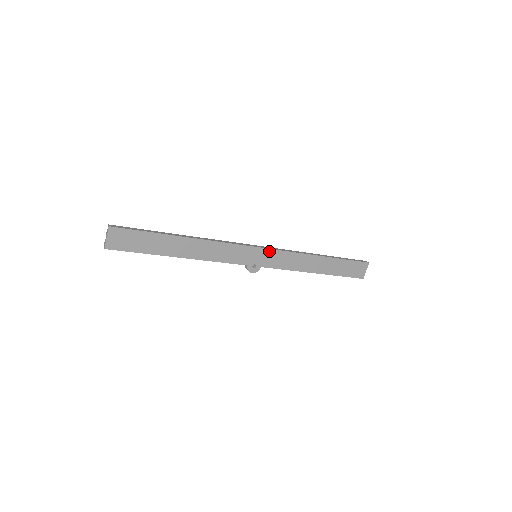
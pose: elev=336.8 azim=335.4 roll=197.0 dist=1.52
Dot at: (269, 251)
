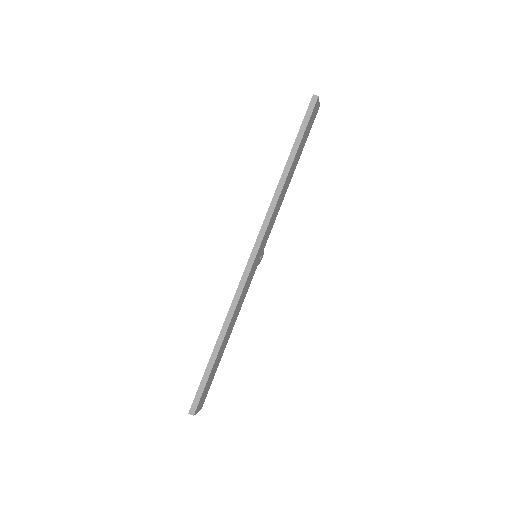
Dot at: (261, 243)
